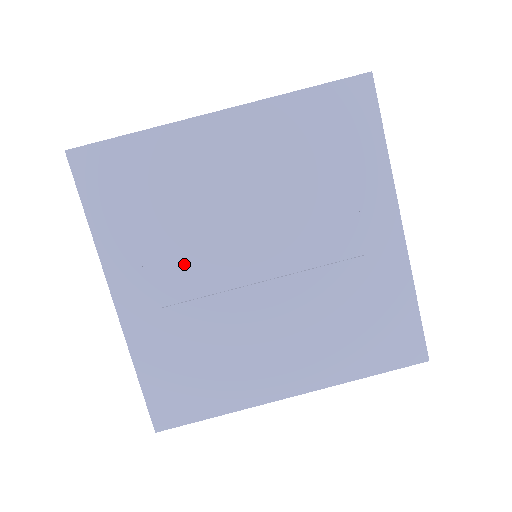
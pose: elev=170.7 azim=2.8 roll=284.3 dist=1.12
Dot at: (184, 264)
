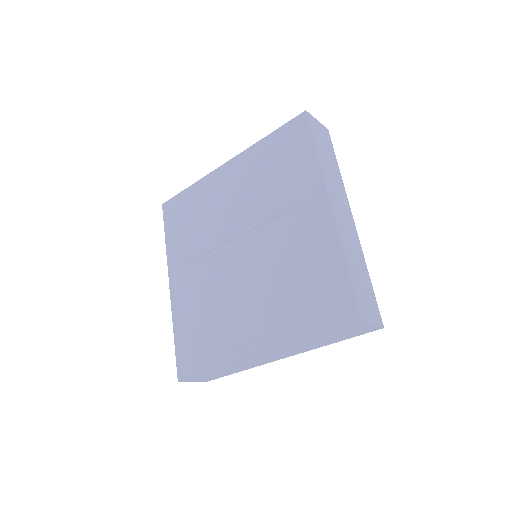
Dot at: (203, 258)
